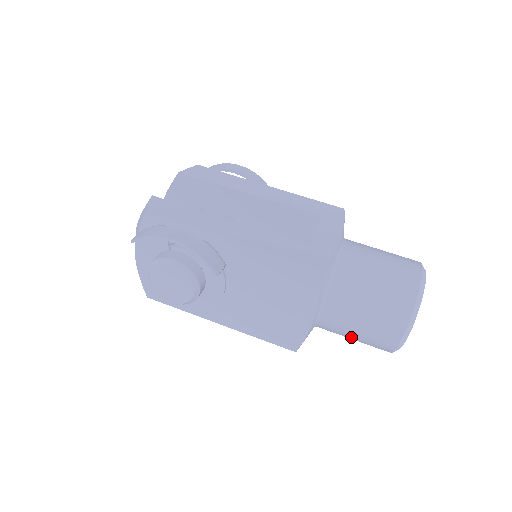
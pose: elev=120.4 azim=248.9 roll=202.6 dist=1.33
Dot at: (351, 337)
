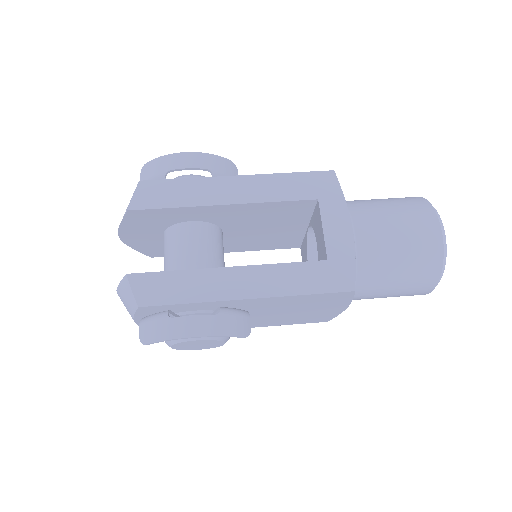
Dot at: occluded
